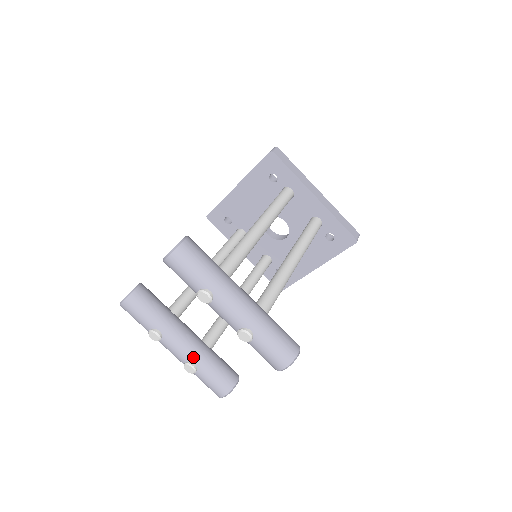
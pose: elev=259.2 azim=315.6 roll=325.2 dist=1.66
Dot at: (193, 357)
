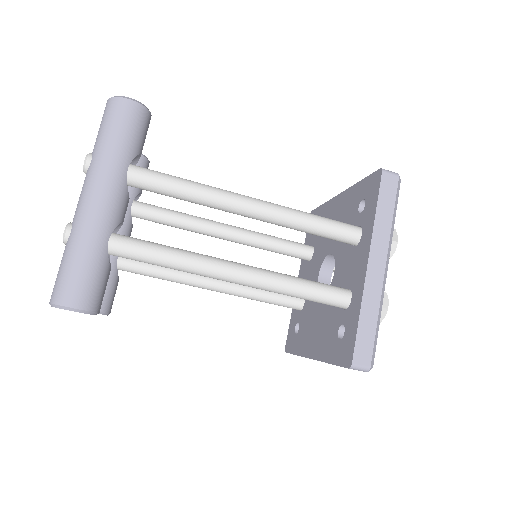
Dot at: occluded
